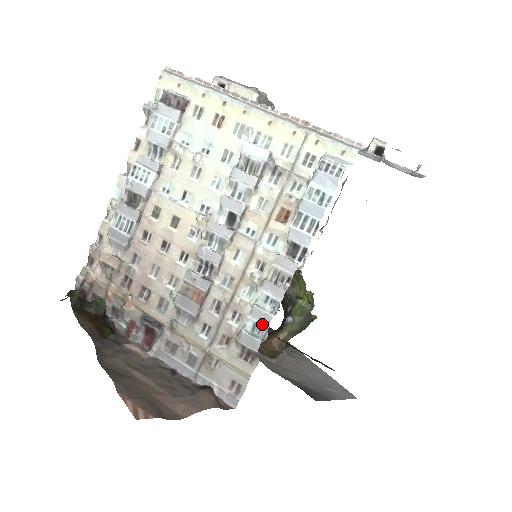
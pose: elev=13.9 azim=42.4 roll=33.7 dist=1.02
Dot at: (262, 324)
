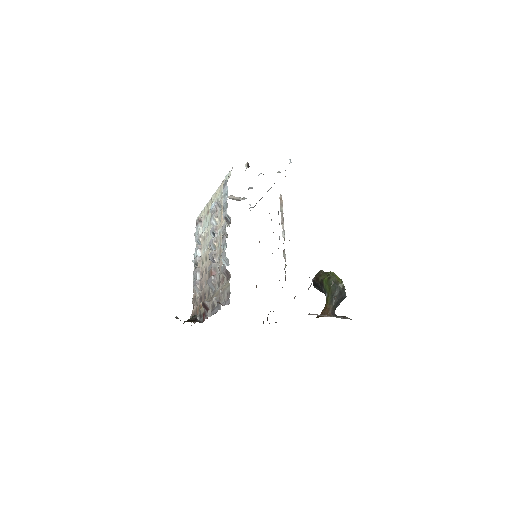
Dot at: (224, 256)
